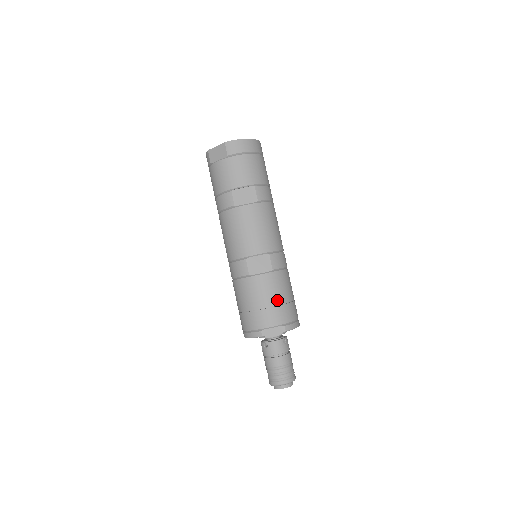
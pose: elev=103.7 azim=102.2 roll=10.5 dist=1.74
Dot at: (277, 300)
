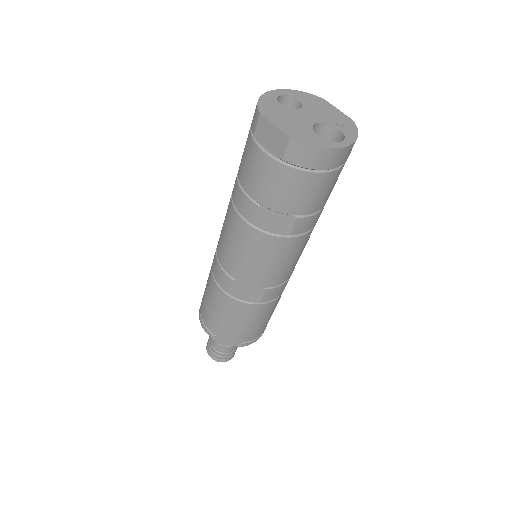
Dot at: (247, 326)
